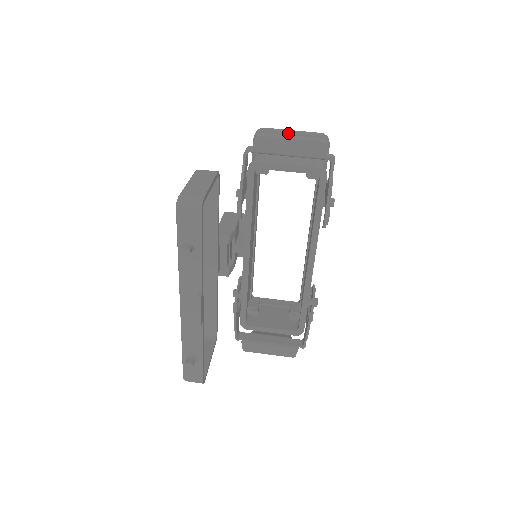
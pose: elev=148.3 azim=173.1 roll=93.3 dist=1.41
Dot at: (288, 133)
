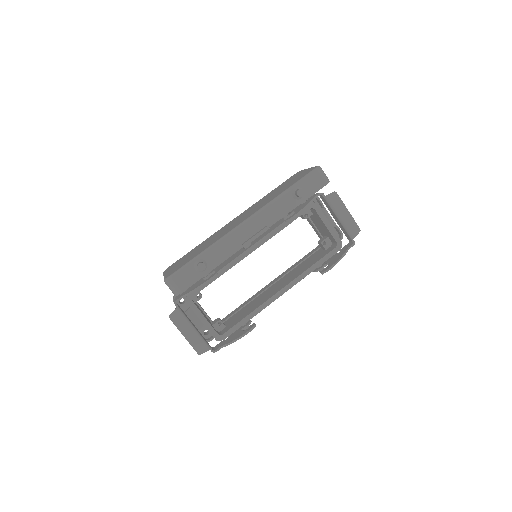
Dot at: occluded
